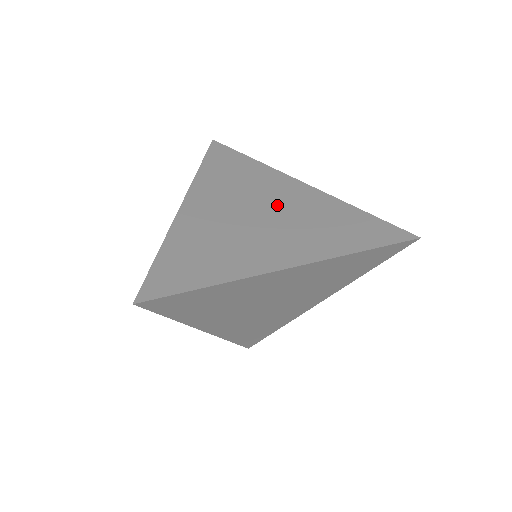
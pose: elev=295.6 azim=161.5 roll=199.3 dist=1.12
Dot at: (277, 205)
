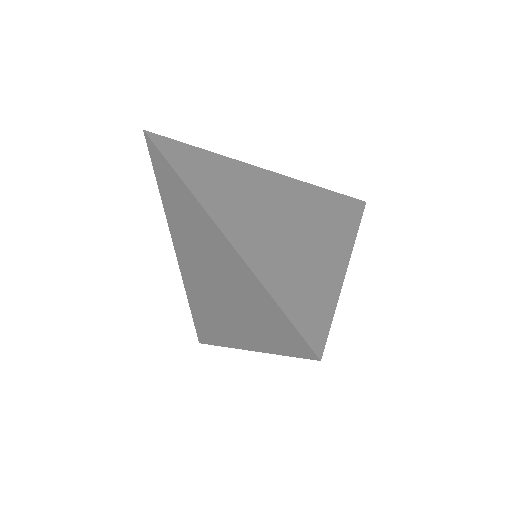
Dot at: (280, 202)
